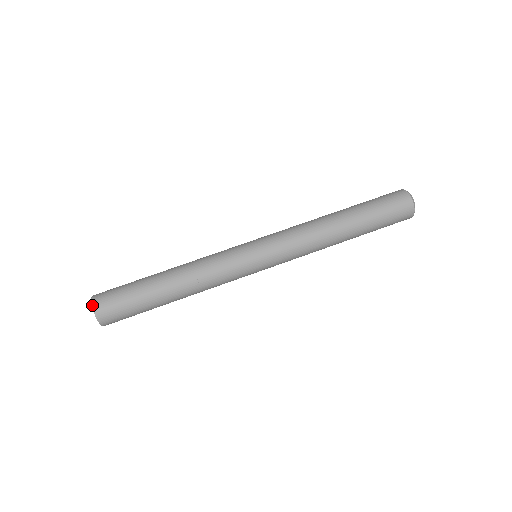
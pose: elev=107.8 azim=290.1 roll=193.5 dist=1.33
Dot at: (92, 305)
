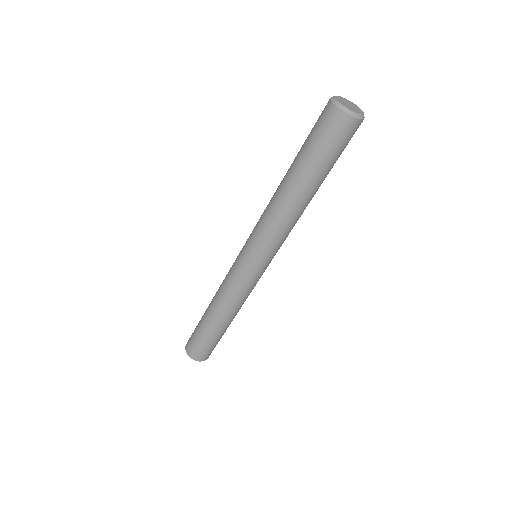
Dot at: (186, 352)
